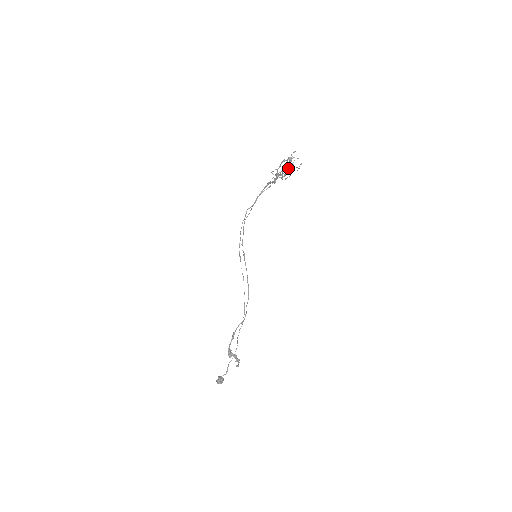
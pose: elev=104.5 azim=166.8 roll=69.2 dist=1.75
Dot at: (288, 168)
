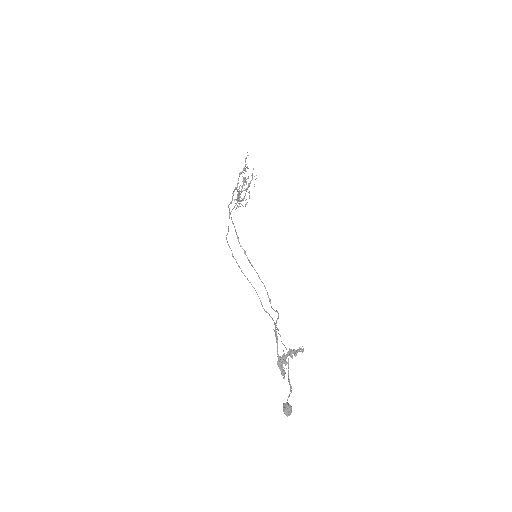
Dot at: (246, 184)
